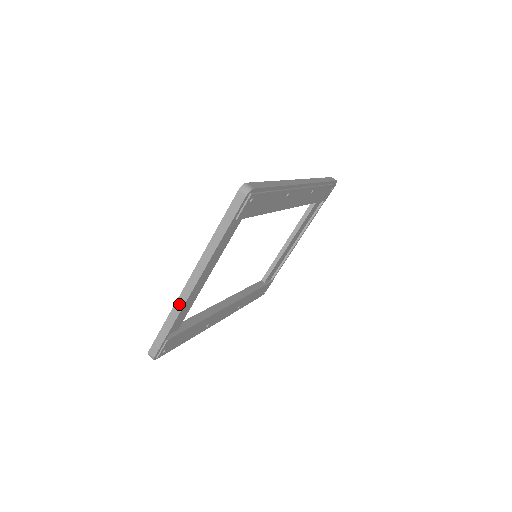
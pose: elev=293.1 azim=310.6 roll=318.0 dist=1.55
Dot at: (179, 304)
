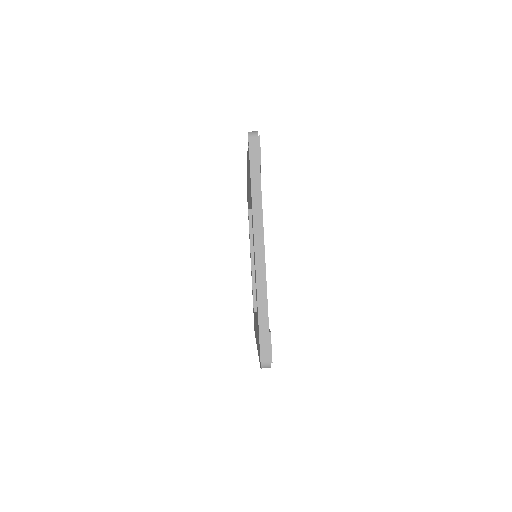
Dot at: (261, 281)
